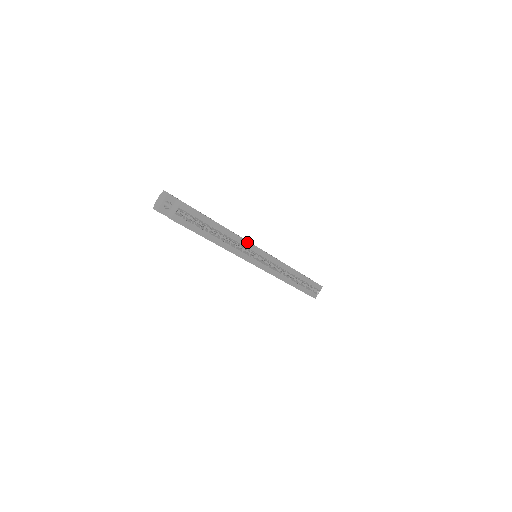
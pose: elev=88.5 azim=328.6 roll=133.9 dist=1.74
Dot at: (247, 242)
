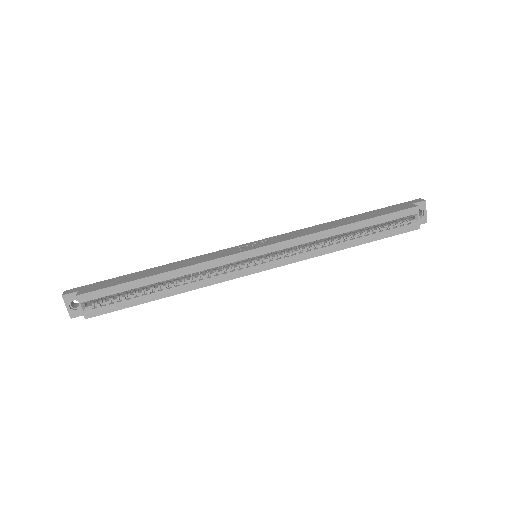
Dot at: (213, 261)
